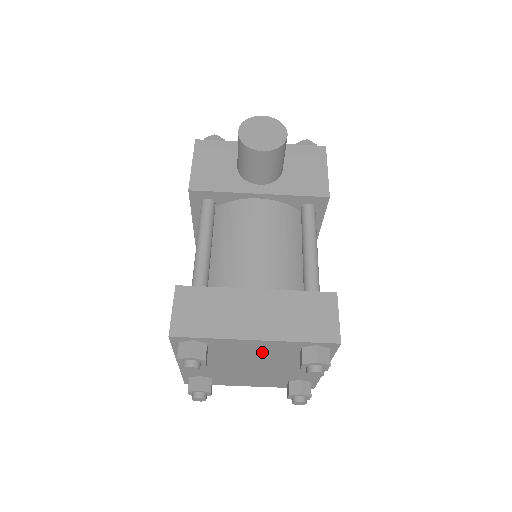
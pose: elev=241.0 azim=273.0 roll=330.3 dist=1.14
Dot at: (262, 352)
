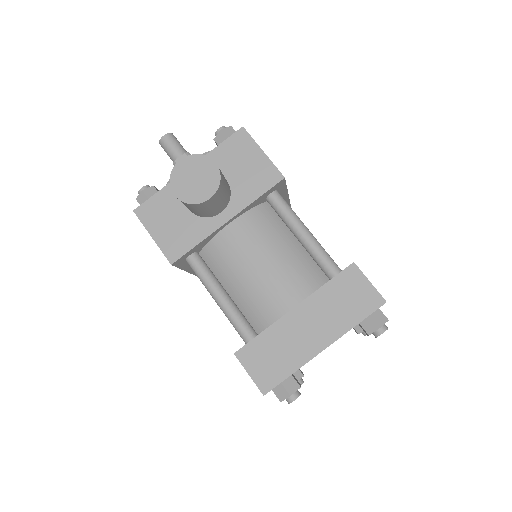
Dot at: occluded
